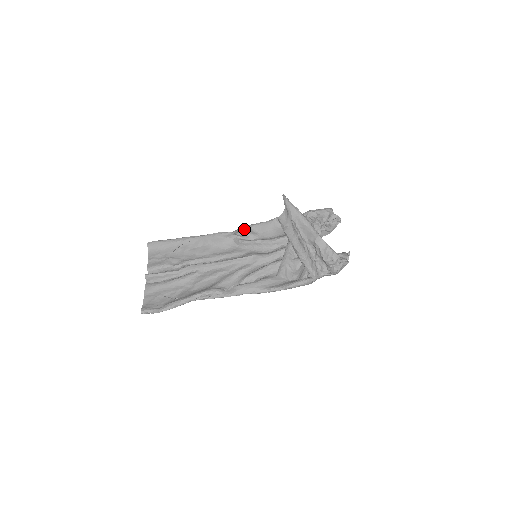
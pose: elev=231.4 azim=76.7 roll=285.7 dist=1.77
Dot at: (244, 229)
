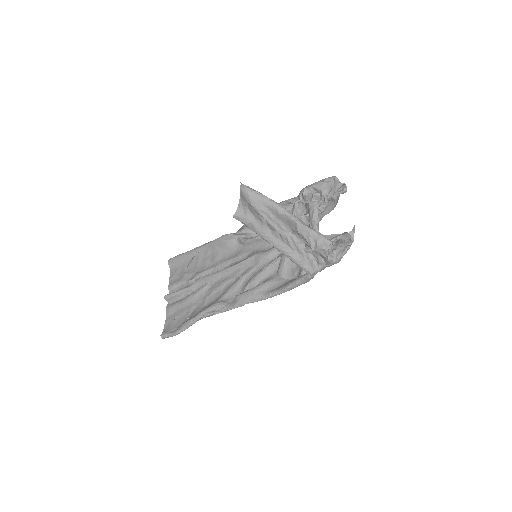
Dot at: (245, 226)
